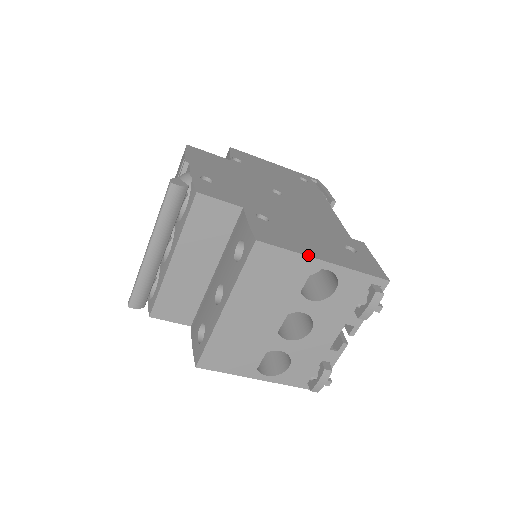
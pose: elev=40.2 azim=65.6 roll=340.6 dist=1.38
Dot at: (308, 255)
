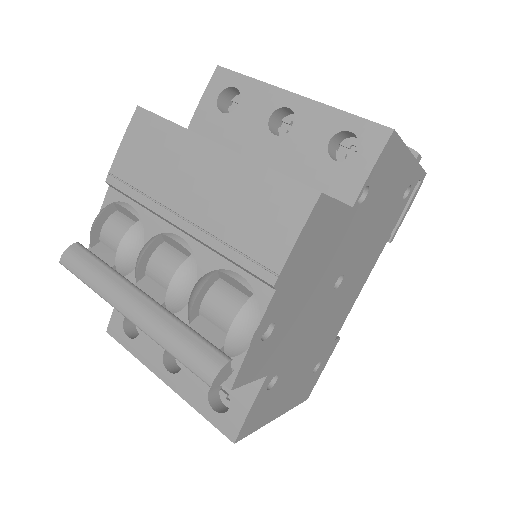
Dot at: (267, 423)
